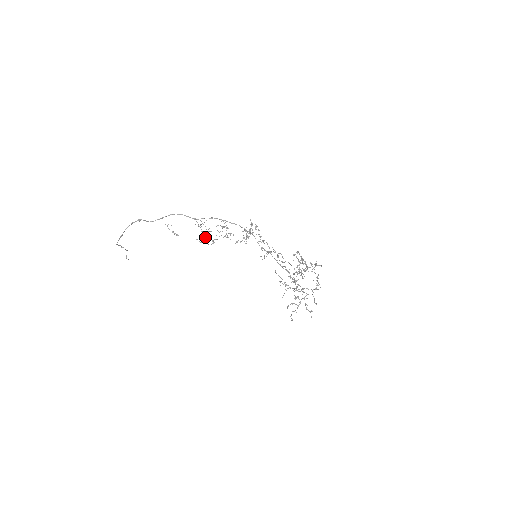
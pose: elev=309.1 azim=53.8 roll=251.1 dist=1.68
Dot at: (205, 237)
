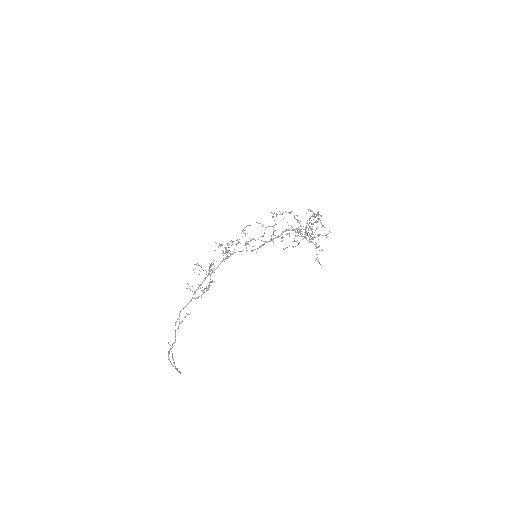
Dot at: occluded
